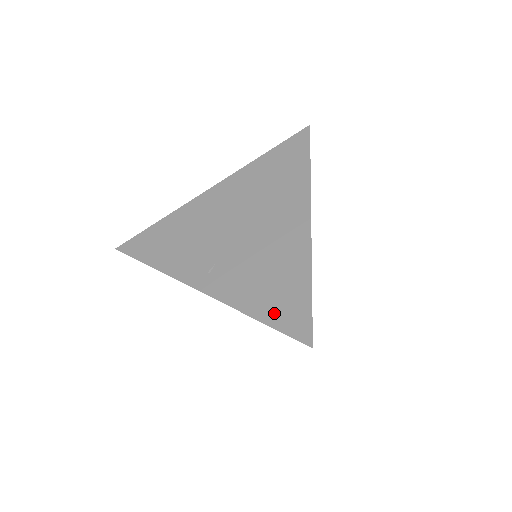
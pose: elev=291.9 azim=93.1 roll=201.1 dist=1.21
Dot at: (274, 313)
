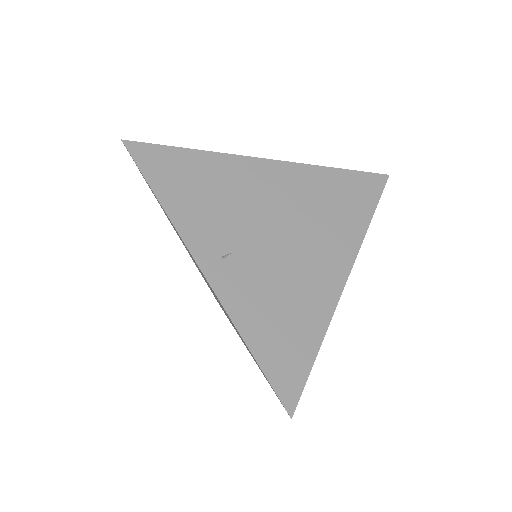
Dot at: (271, 355)
